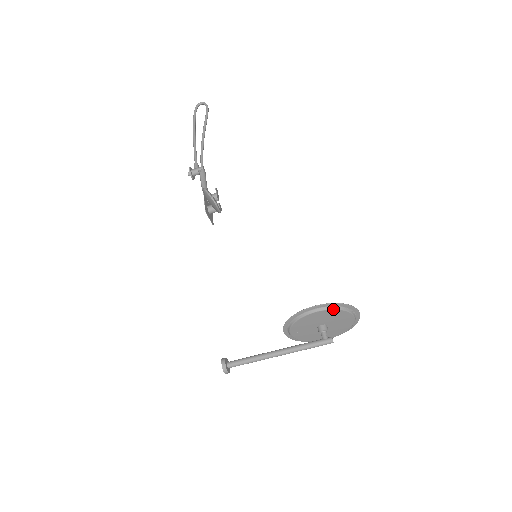
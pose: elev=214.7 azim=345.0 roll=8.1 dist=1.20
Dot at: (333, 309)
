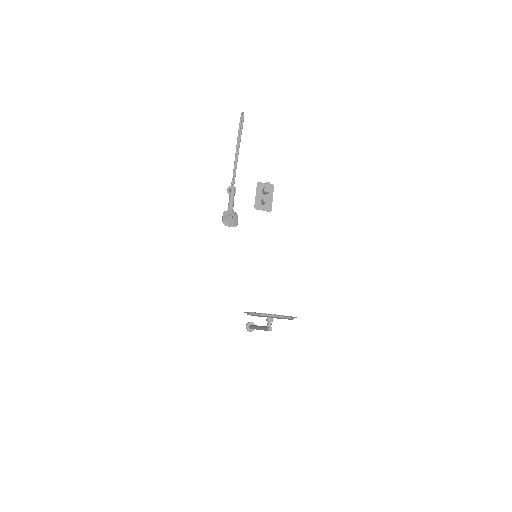
Dot at: occluded
